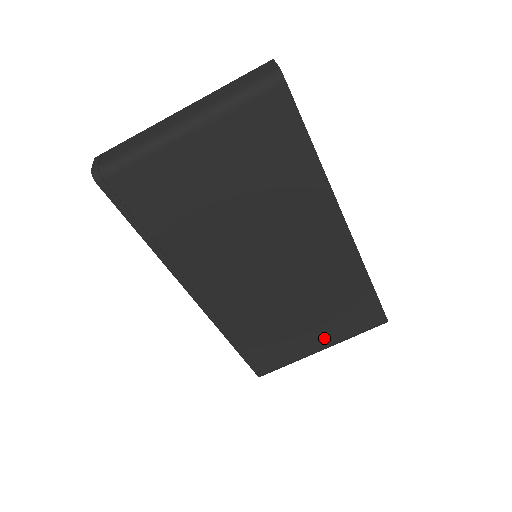
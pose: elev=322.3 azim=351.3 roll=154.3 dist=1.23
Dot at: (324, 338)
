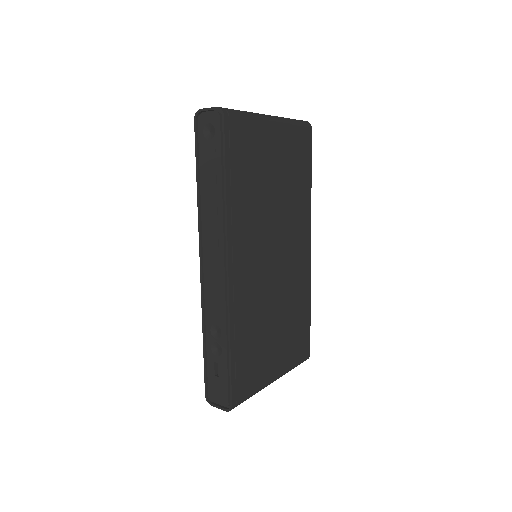
Dot at: (280, 362)
